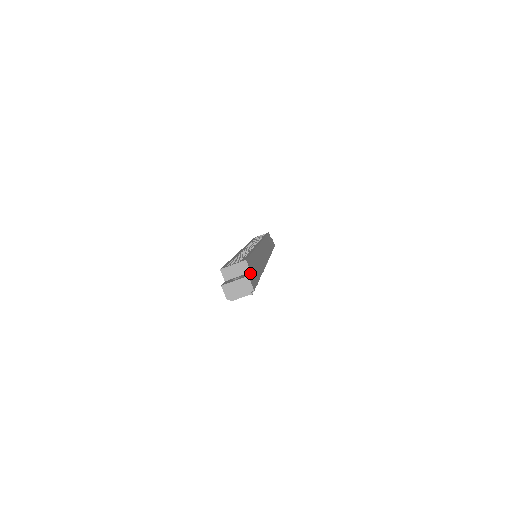
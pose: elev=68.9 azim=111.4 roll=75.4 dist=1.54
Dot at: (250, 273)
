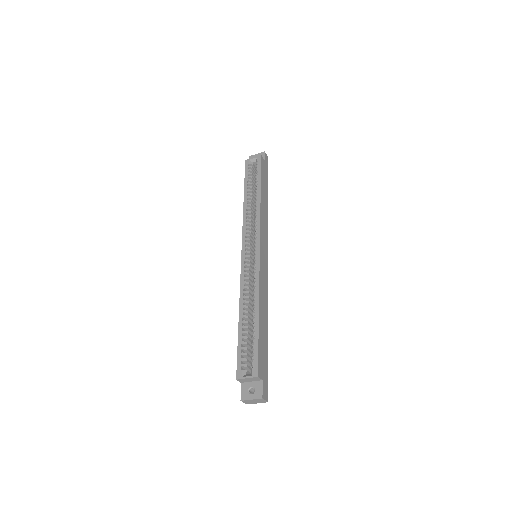
Dot at: (262, 384)
